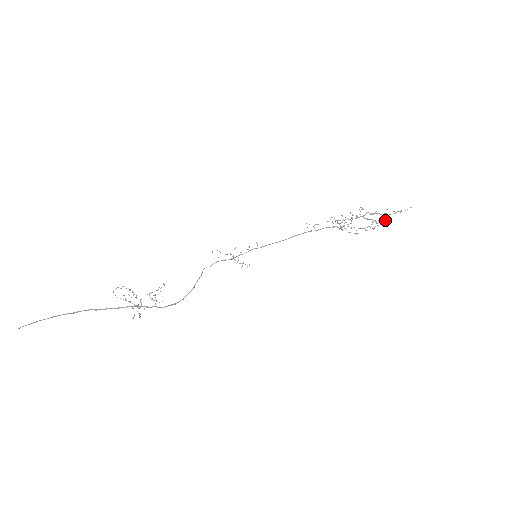
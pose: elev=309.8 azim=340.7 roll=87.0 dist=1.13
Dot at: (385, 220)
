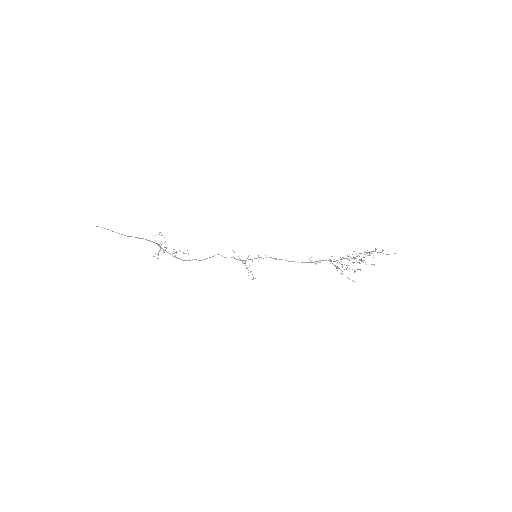
Dot at: (373, 264)
